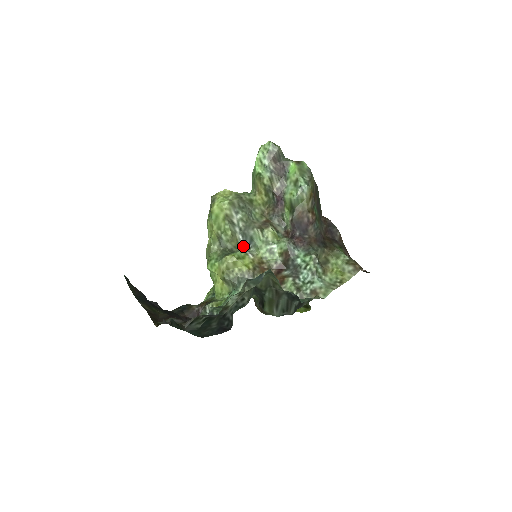
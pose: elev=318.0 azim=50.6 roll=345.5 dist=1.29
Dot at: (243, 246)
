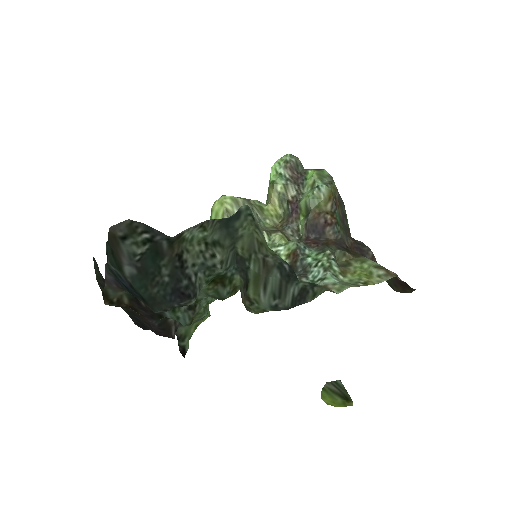
Dot at: occluded
